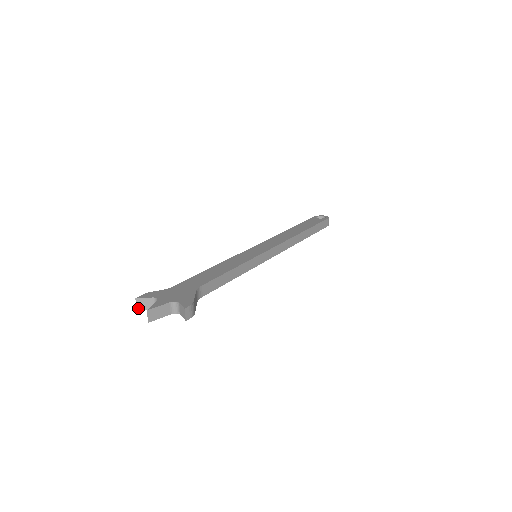
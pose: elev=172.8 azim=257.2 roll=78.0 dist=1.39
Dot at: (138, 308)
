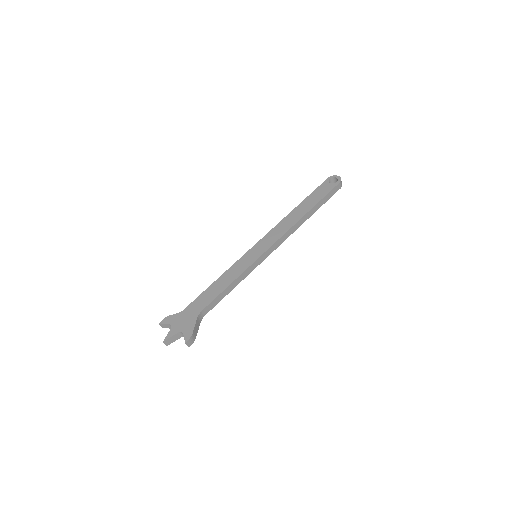
Dot at: occluded
